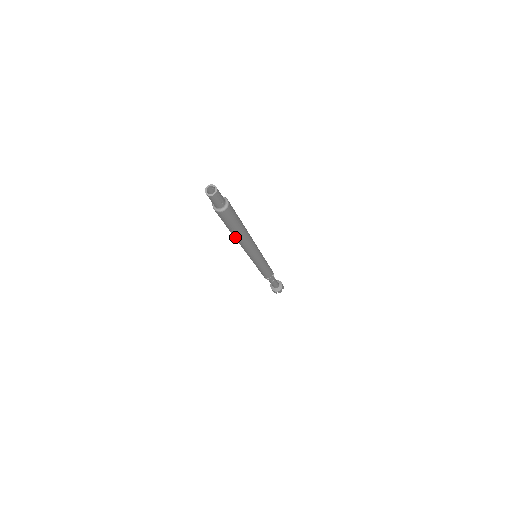
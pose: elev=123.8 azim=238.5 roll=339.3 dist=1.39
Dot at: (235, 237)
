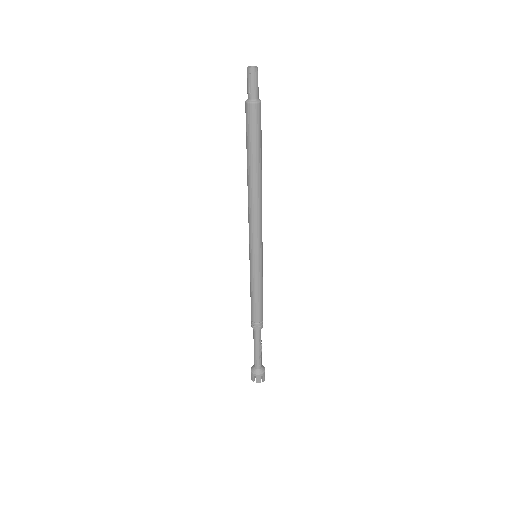
Dot at: (254, 179)
